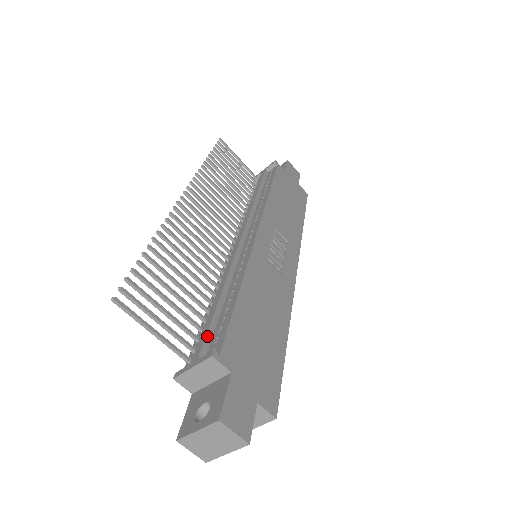
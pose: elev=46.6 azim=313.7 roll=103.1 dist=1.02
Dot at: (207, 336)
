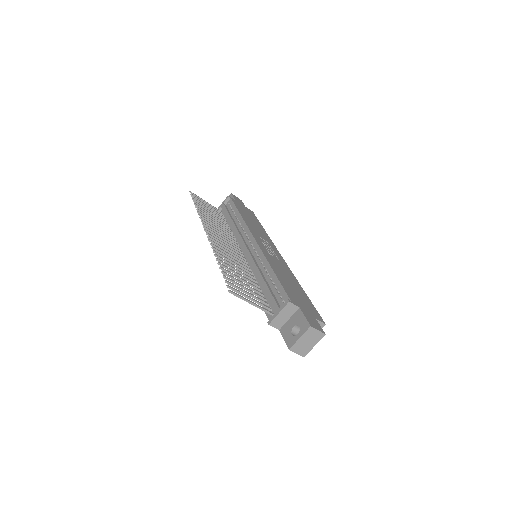
Dot at: (274, 298)
